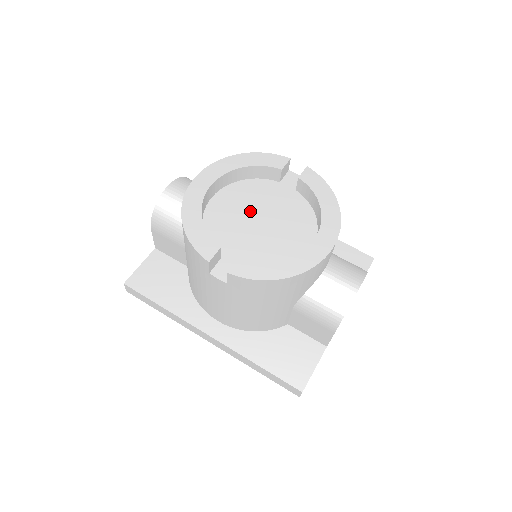
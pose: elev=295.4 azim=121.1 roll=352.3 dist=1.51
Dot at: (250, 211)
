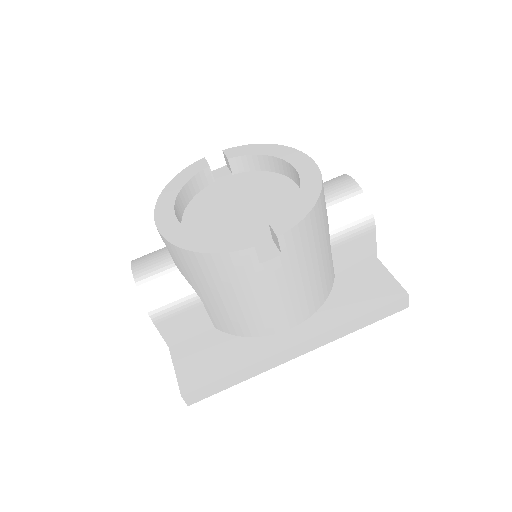
Dot at: (223, 211)
